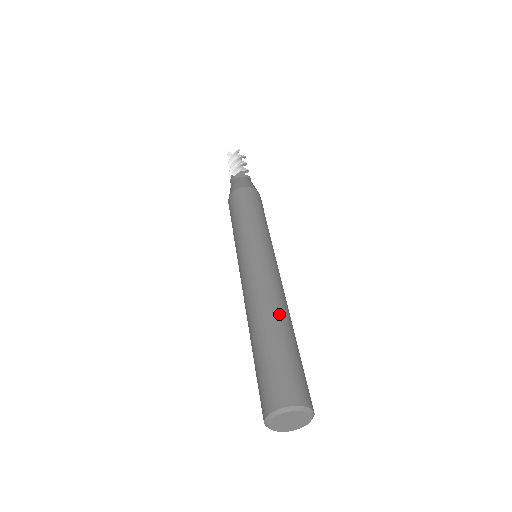
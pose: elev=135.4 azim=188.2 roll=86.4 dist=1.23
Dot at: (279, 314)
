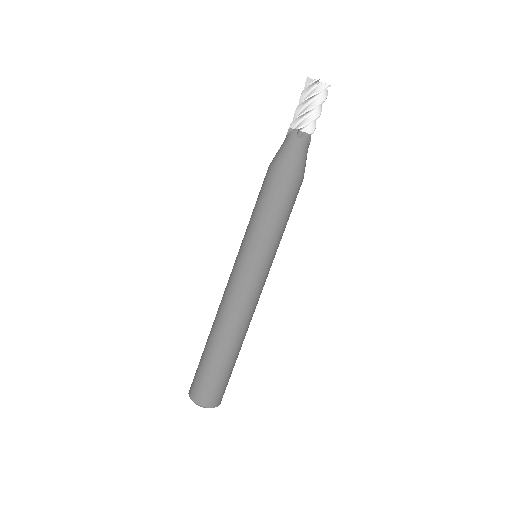
Dot at: (242, 340)
